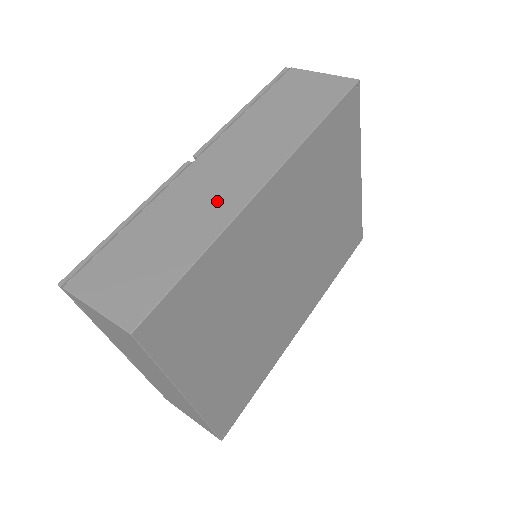
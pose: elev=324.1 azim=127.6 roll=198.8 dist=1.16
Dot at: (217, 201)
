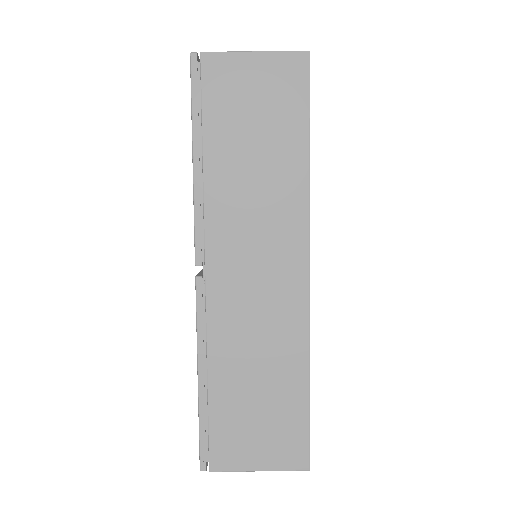
Dot at: (277, 315)
